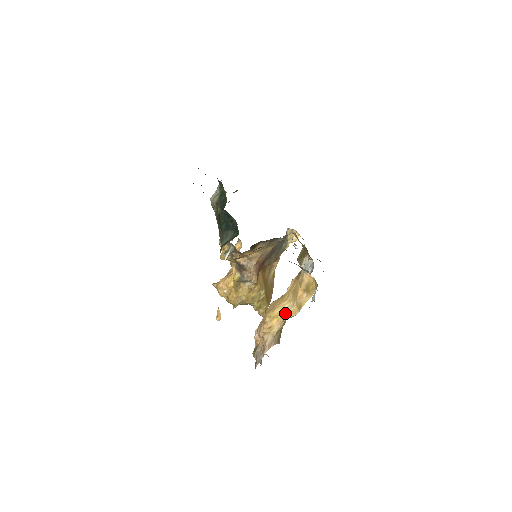
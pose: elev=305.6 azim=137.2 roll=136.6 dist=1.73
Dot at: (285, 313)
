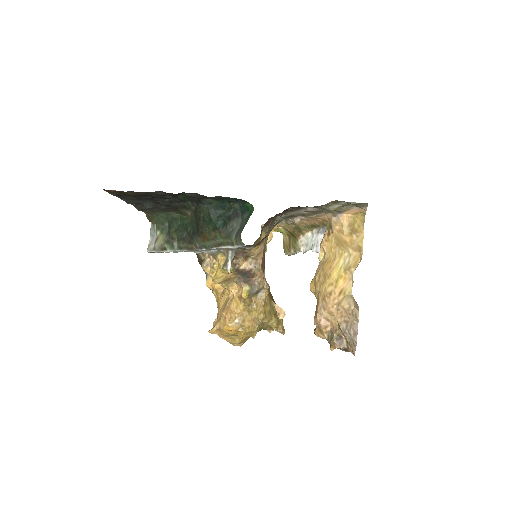
Dot at: (348, 266)
